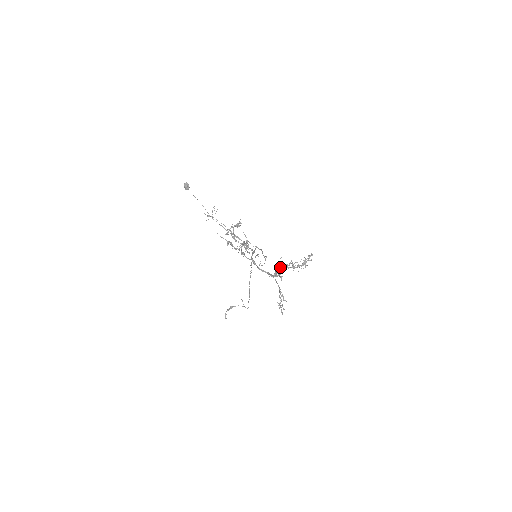
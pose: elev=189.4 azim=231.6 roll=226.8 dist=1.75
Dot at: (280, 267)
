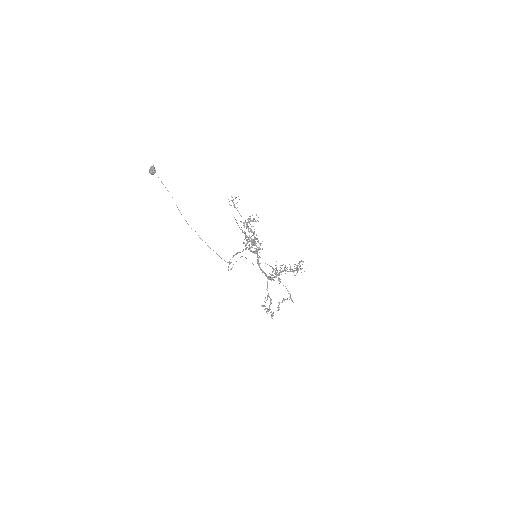
Dot at: (275, 270)
